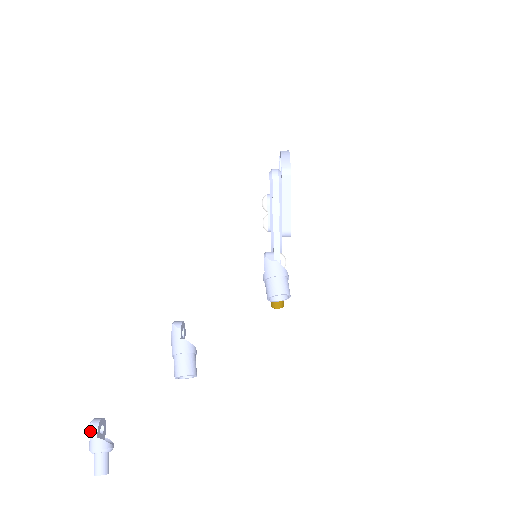
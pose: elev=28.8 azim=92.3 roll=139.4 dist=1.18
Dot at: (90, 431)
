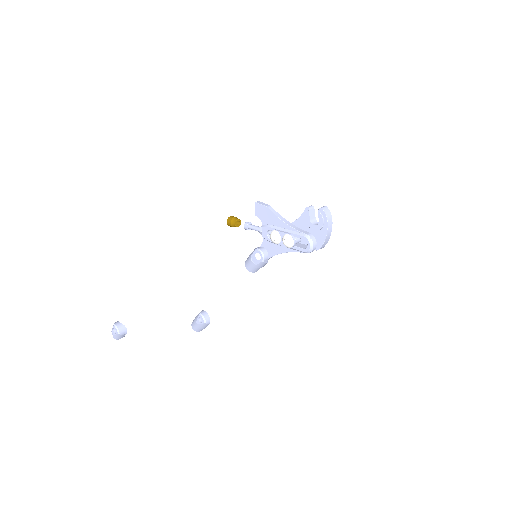
Dot at: (118, 336)
